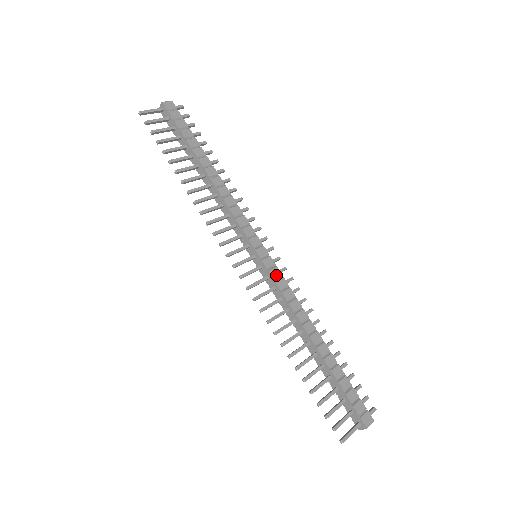
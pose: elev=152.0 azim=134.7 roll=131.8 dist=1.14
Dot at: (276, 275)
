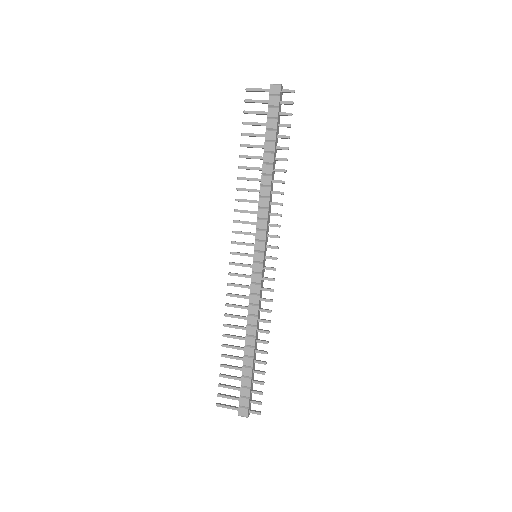
Dot at: (256, 280)
